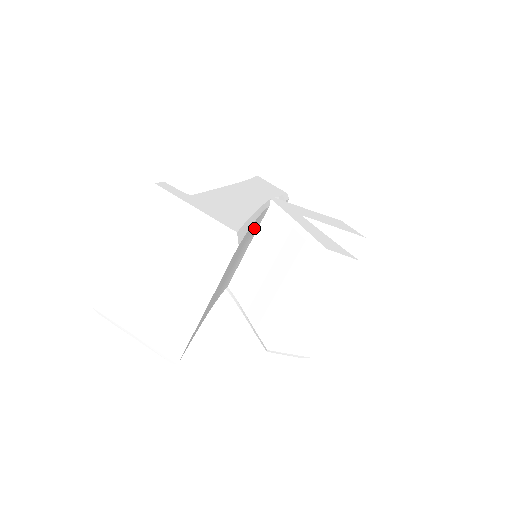
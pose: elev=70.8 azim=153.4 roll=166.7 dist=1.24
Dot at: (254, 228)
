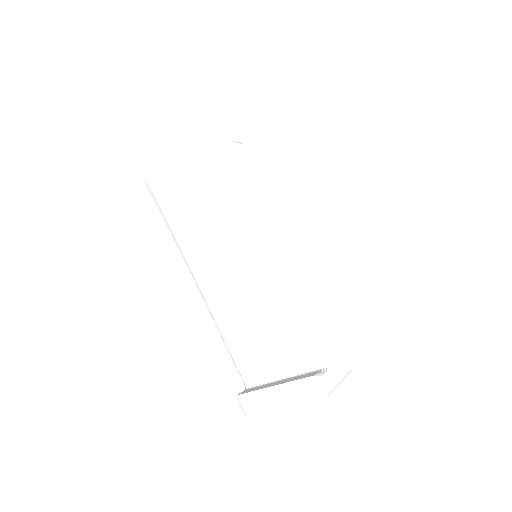
Dot at: occluded
